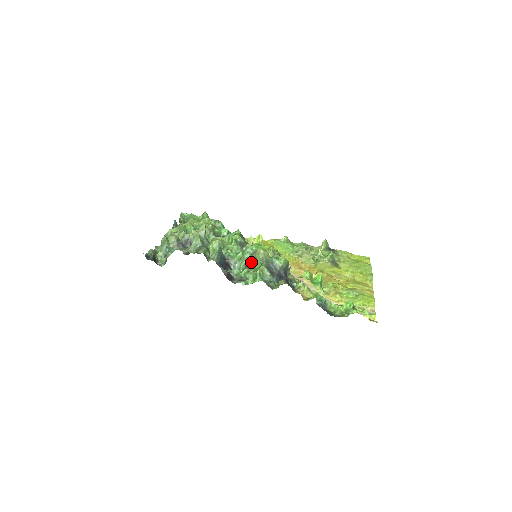
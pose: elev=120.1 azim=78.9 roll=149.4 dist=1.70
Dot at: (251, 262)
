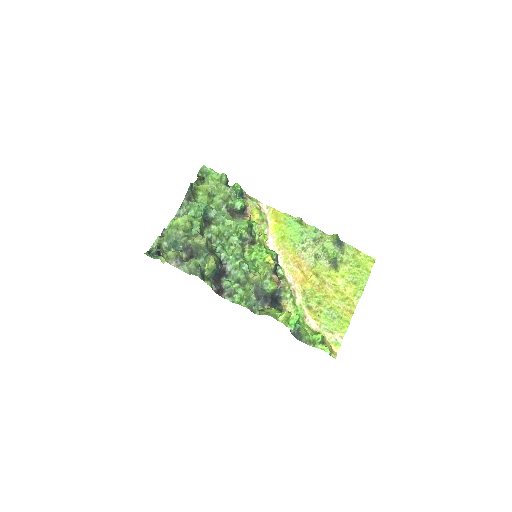
Dot at: (243, 281)
